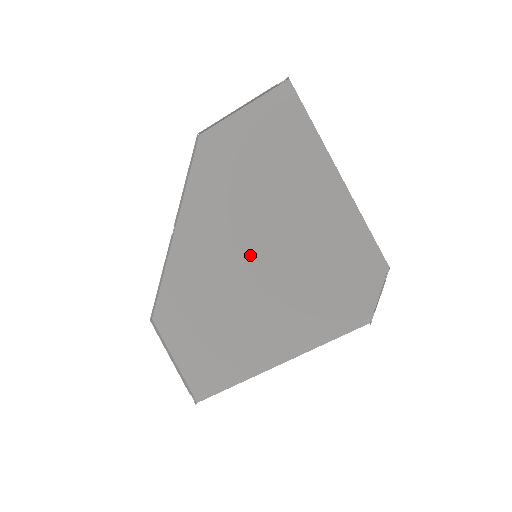
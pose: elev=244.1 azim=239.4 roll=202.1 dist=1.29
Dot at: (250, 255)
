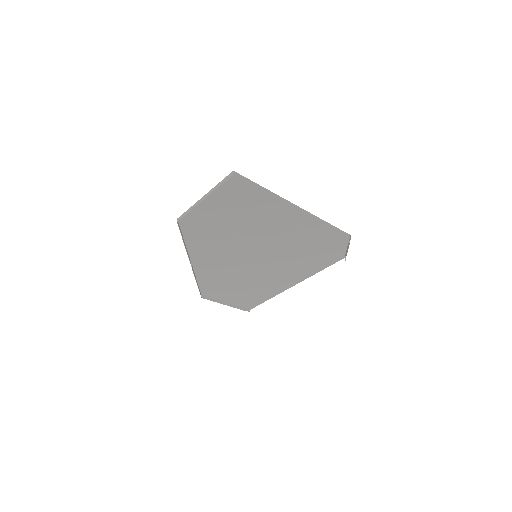
Dot at: (252, 257)
